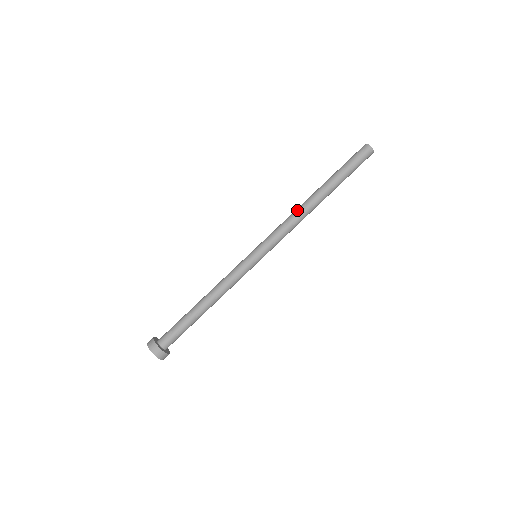
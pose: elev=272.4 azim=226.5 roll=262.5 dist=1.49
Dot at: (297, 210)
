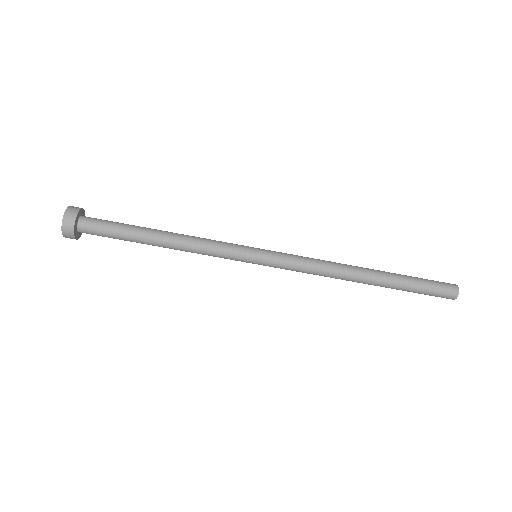
Dot at: (337, 269)
